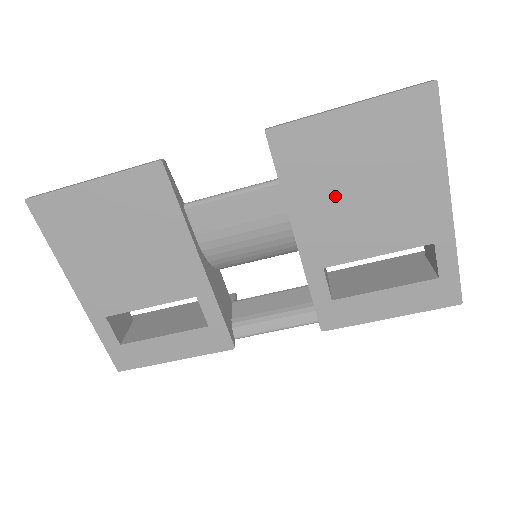
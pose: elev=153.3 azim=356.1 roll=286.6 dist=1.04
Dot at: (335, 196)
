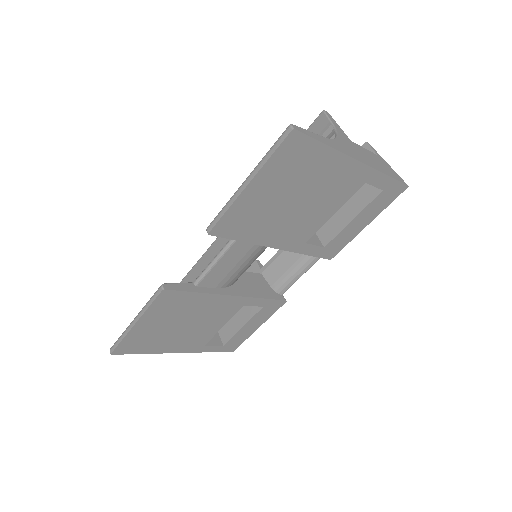
Dot at: (281, 218)
